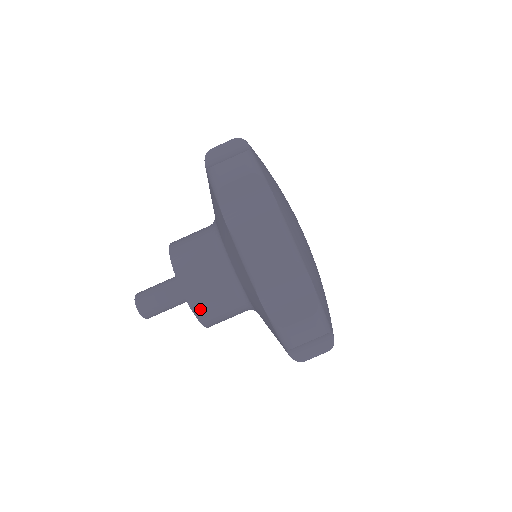
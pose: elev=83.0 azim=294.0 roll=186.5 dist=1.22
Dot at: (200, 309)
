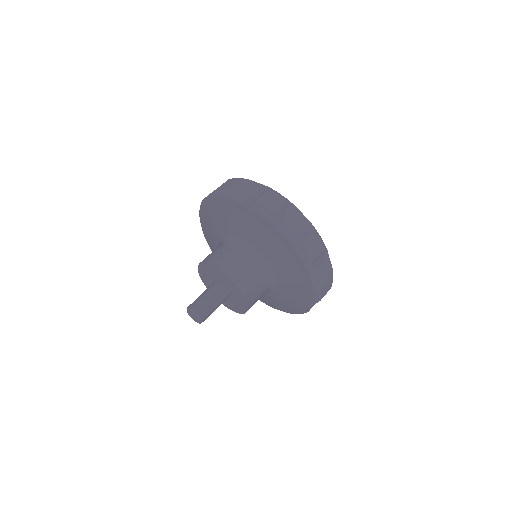
Dot at: (223, 265)
